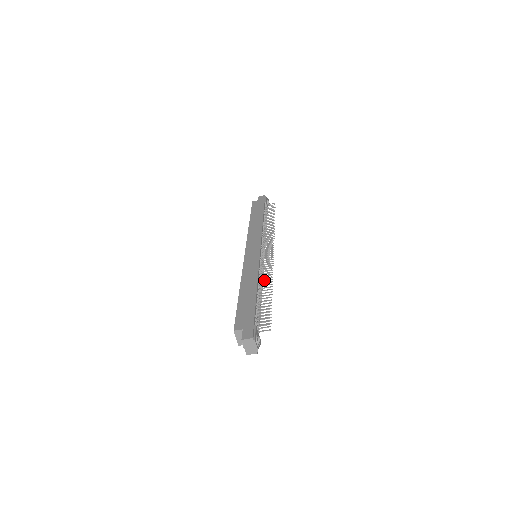
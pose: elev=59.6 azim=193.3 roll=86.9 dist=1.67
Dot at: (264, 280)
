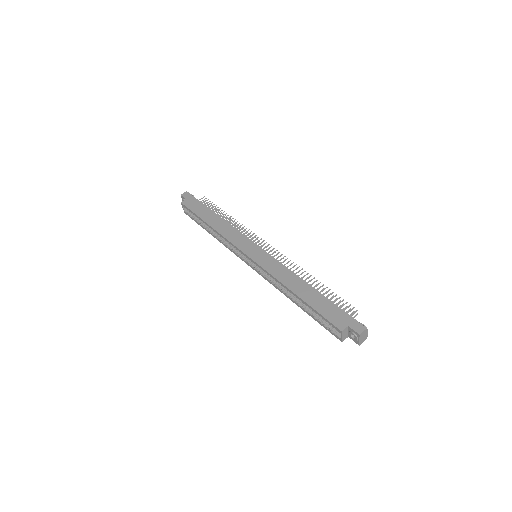
Dot at: occluded
